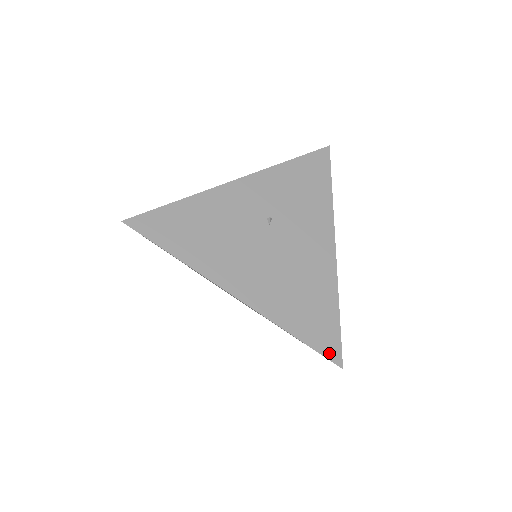
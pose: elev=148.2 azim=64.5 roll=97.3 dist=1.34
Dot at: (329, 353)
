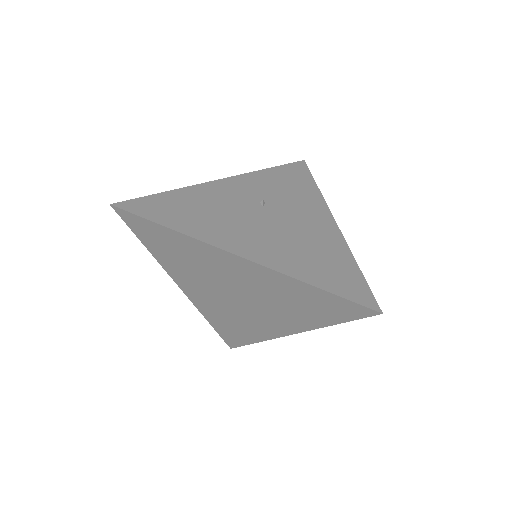
Dot at: (361, 300)
